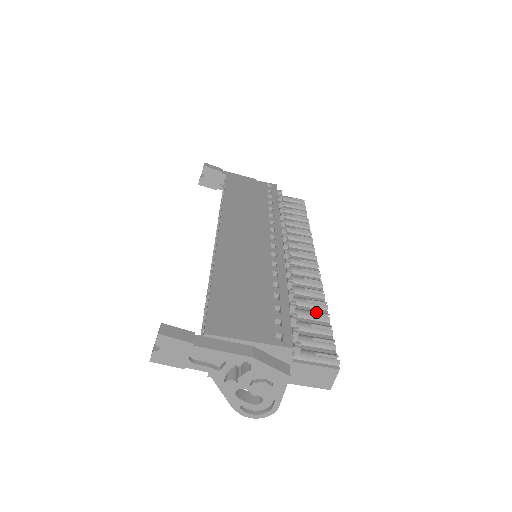
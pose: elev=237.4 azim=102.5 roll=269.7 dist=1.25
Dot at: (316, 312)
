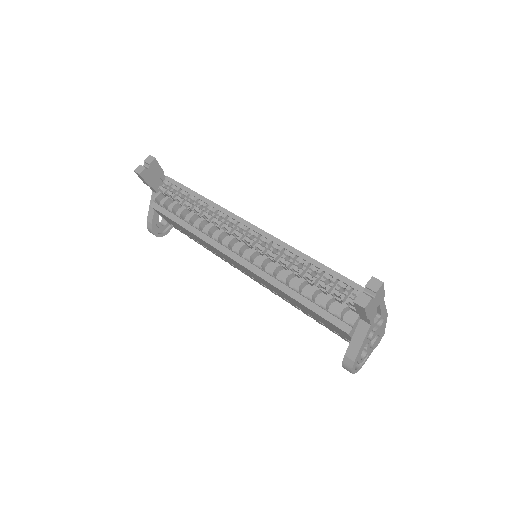
Dot at: occluded
